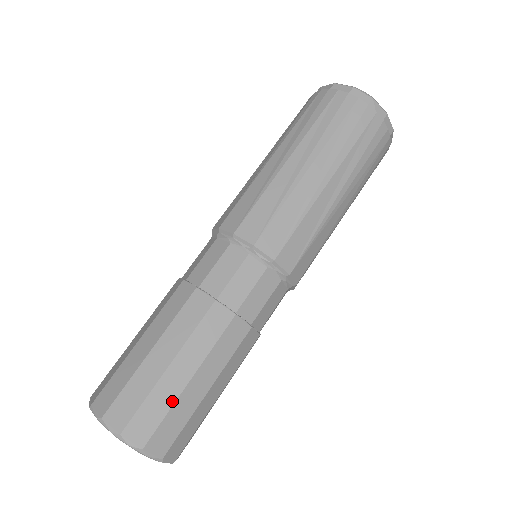
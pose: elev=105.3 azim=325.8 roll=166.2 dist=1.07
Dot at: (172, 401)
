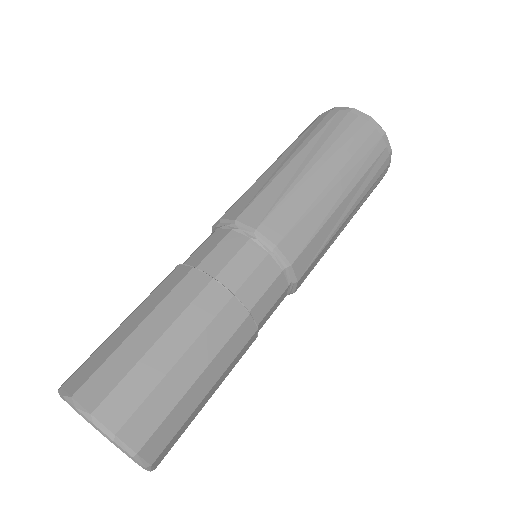
Dot at: (114, 348)
